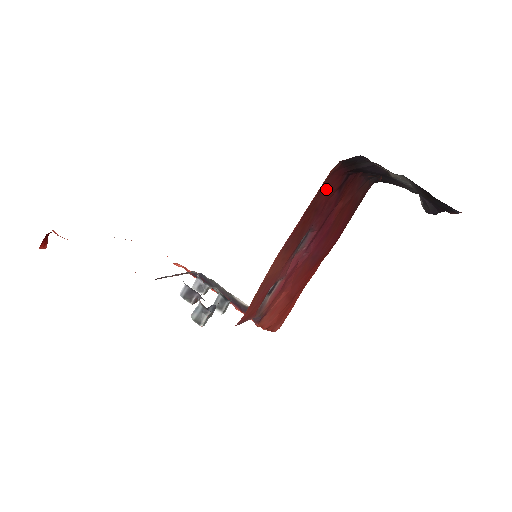
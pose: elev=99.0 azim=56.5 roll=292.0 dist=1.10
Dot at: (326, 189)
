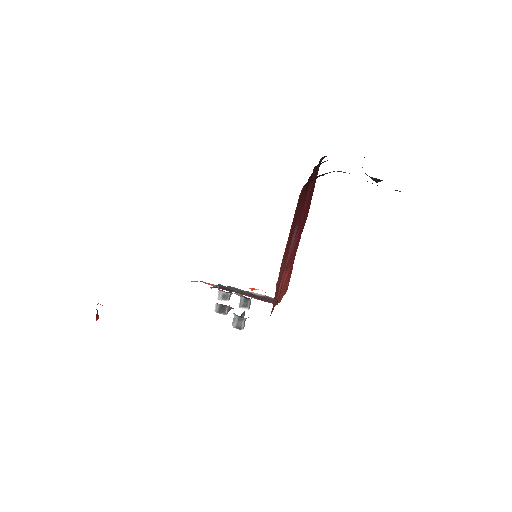
Dot at: (299, 203)
